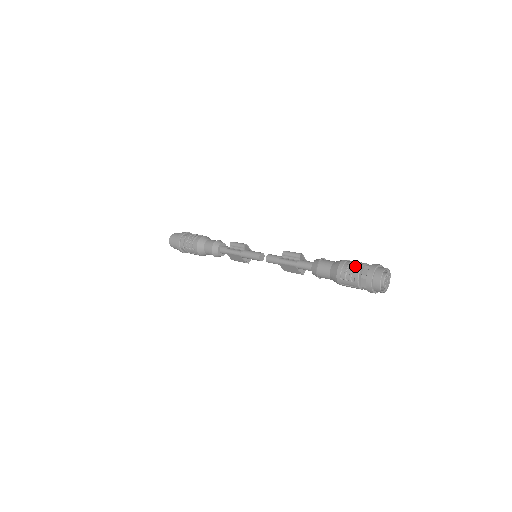
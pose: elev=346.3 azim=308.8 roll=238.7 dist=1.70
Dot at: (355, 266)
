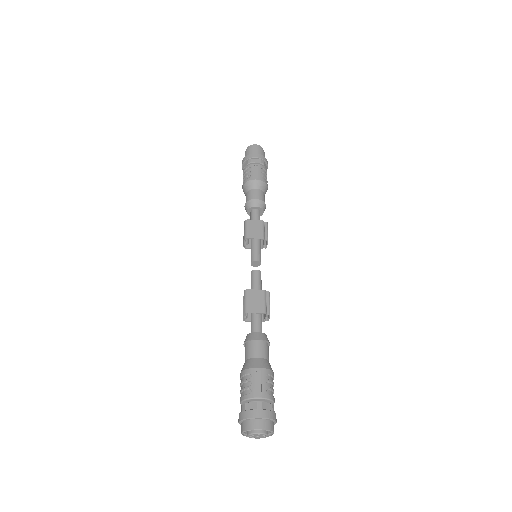
Dot at: (241, 393)
